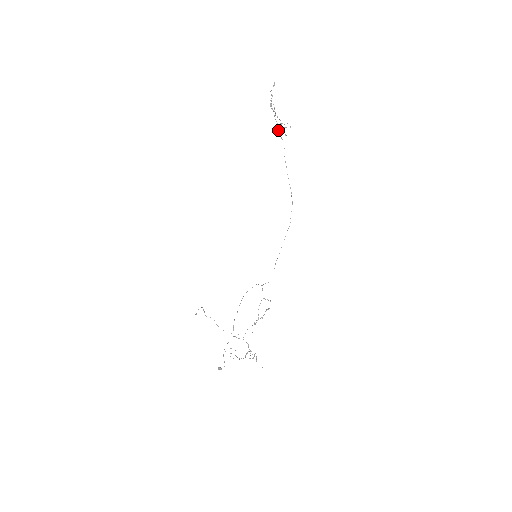
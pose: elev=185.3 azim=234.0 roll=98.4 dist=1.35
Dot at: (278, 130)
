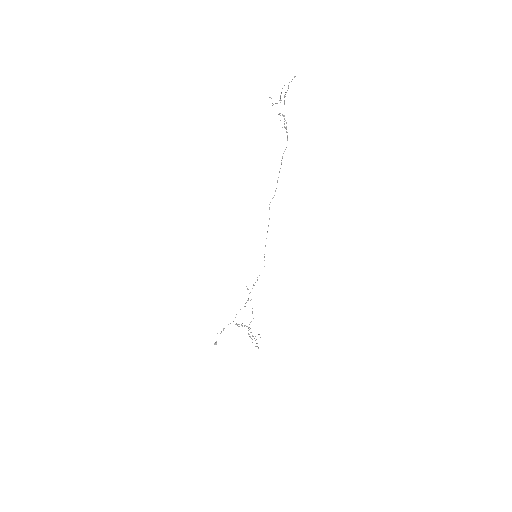
Dot at: occluded
